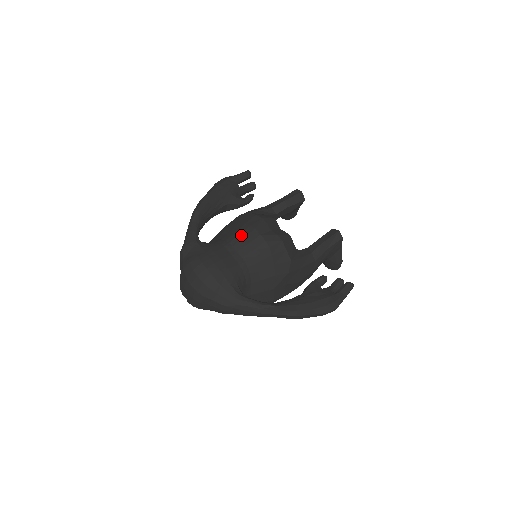
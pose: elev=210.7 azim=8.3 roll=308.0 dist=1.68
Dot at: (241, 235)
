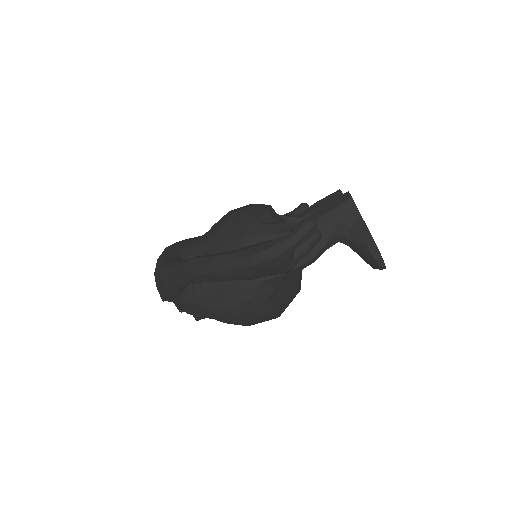
Dot at: occluded
